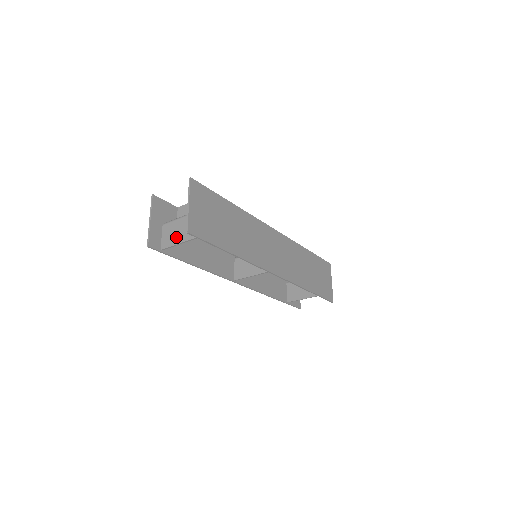
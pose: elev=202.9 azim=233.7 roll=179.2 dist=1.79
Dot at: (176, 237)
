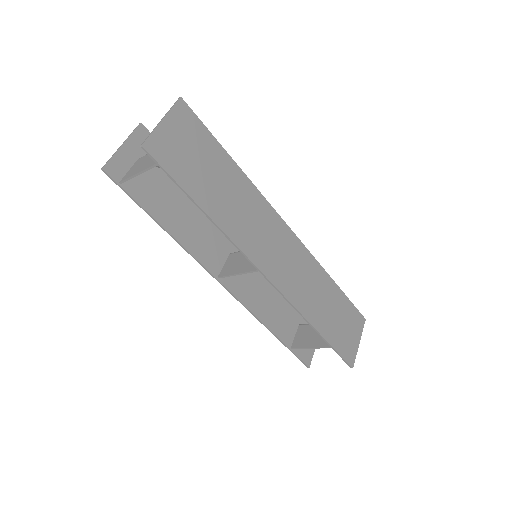
Dot at: (140, 167)
